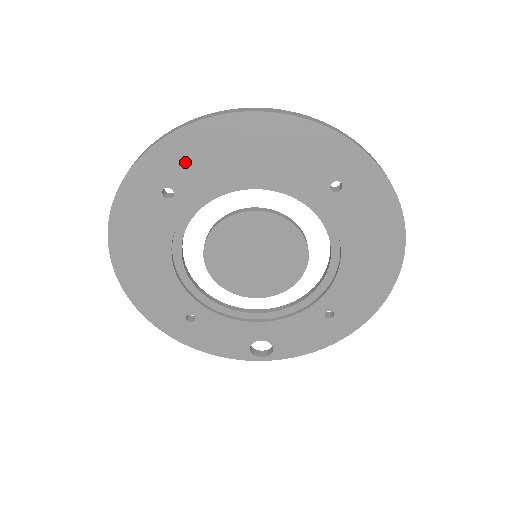
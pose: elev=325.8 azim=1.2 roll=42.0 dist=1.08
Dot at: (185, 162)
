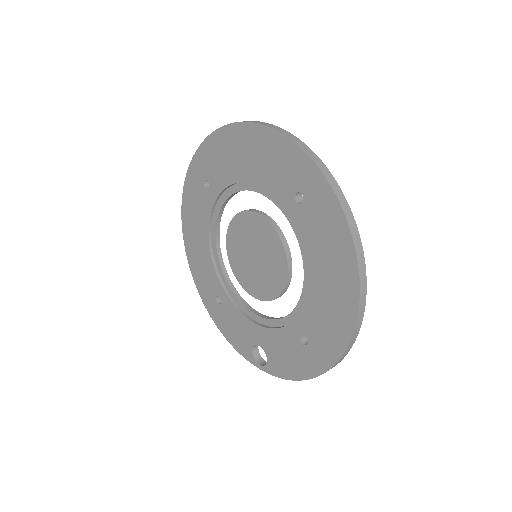
Dot at: (214, 160)
